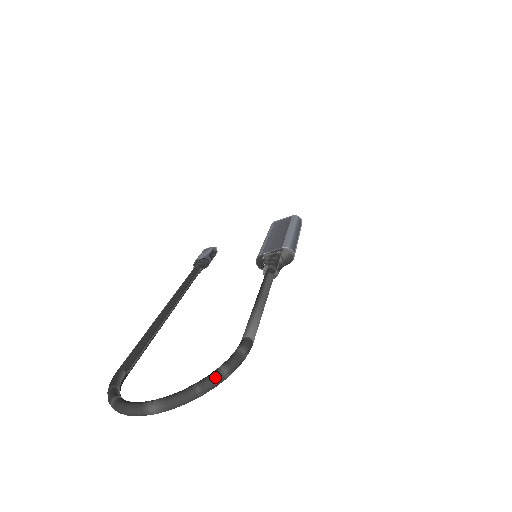
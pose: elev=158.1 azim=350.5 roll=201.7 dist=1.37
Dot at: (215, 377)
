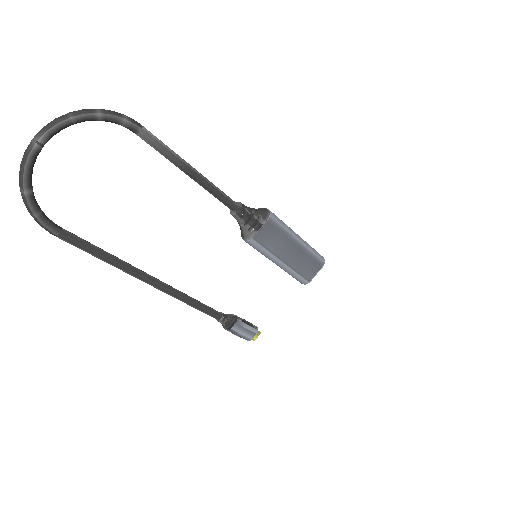
Dot at: (86, 110)
